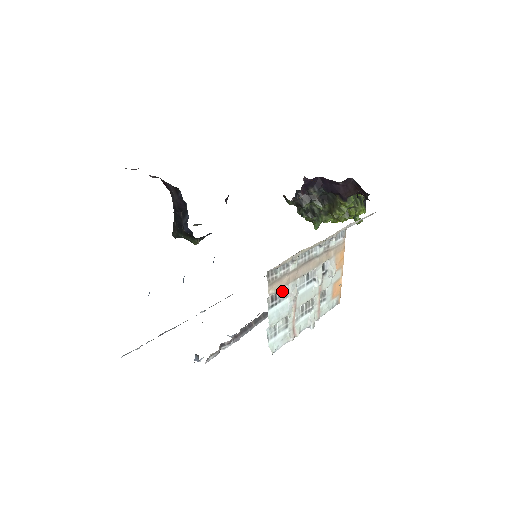
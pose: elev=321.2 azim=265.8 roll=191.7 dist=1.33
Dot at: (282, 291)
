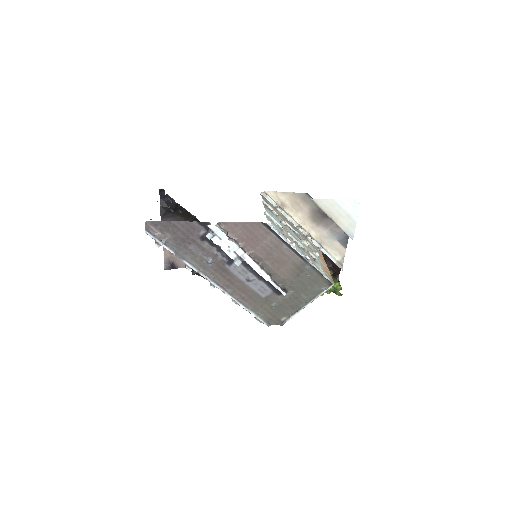
Dot at: (273, 213)
